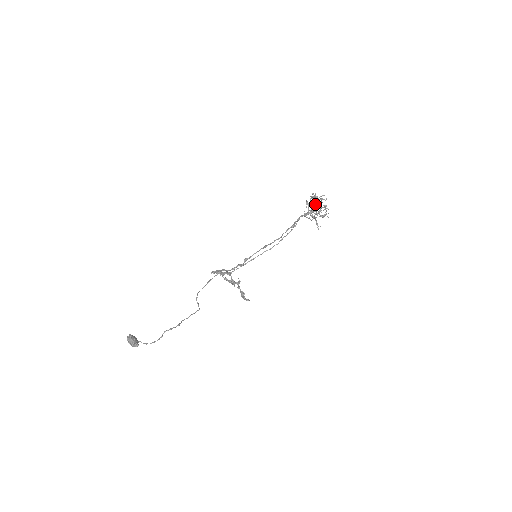
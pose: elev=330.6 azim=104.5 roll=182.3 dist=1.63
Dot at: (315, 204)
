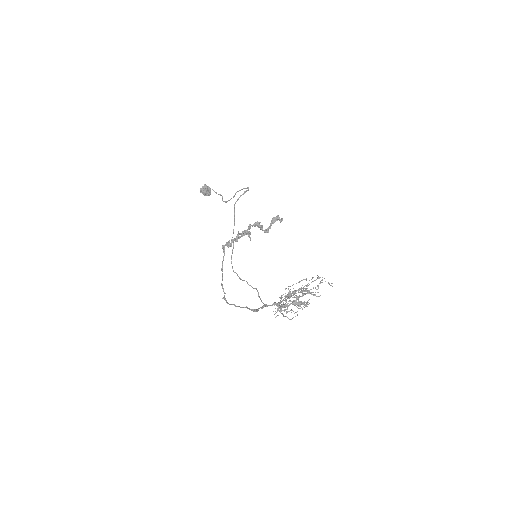
Dot at: occluded
